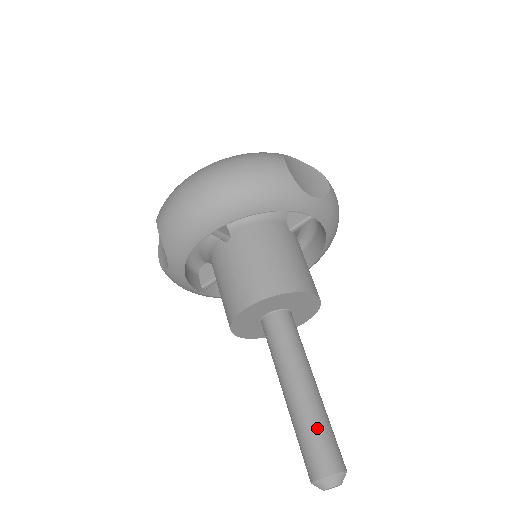
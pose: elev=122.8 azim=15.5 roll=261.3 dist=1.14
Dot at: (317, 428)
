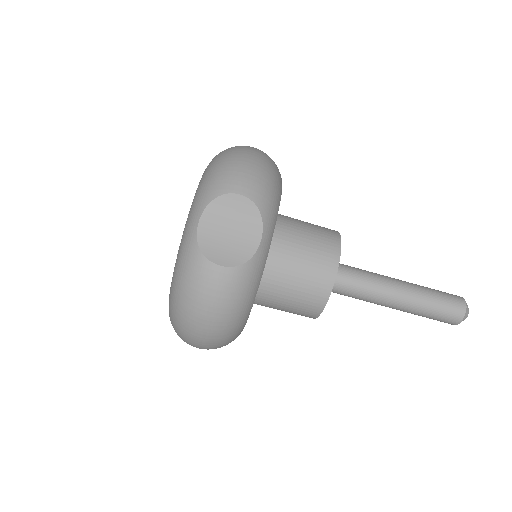
Dot at: (430, 311)
